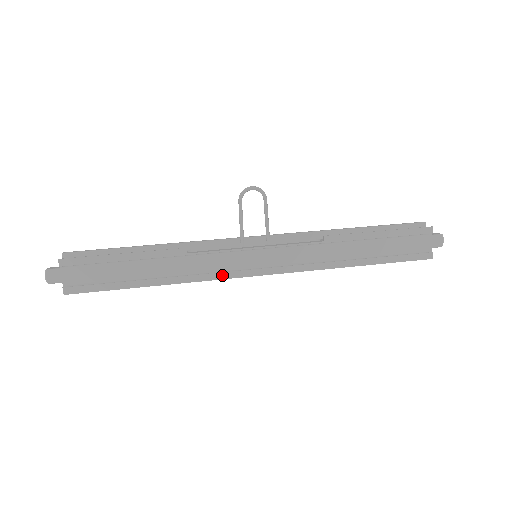
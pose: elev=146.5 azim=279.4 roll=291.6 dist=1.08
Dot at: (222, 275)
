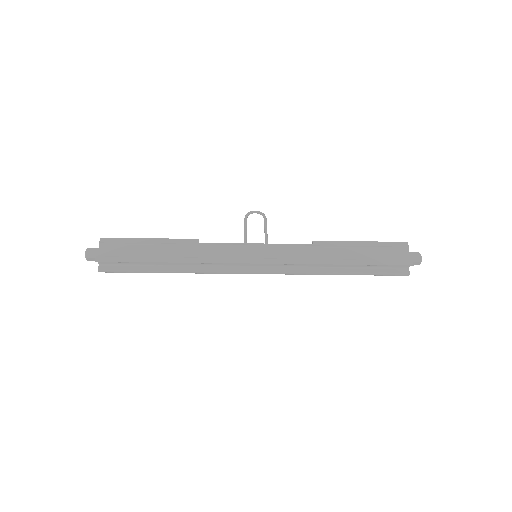
Dot at: (225, 260)
